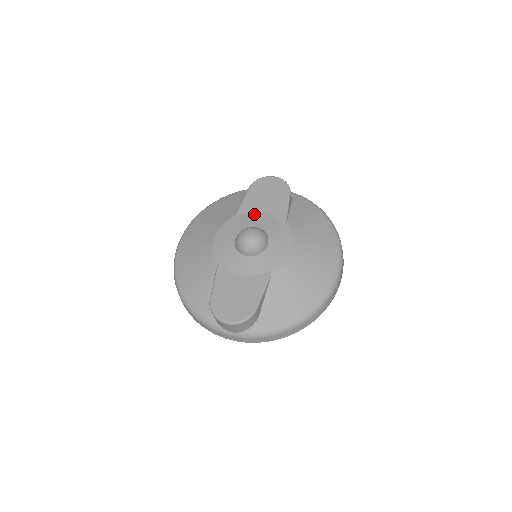
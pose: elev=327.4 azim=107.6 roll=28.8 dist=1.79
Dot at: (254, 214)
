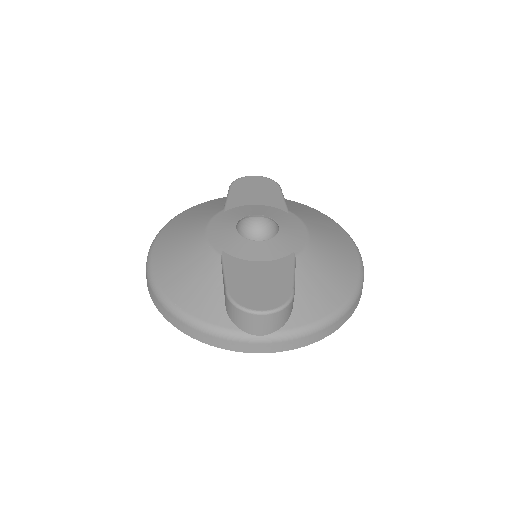
Dot at: (248, 206)
